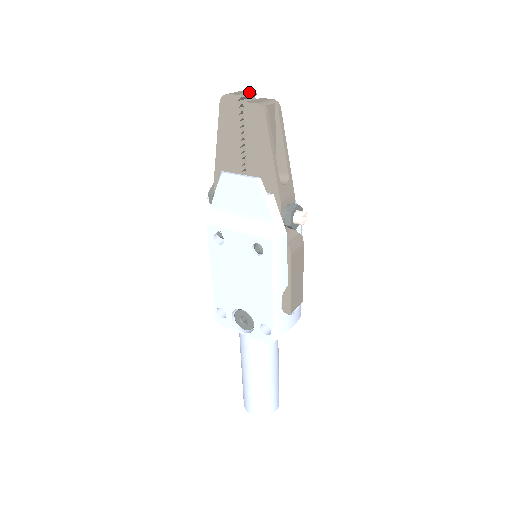
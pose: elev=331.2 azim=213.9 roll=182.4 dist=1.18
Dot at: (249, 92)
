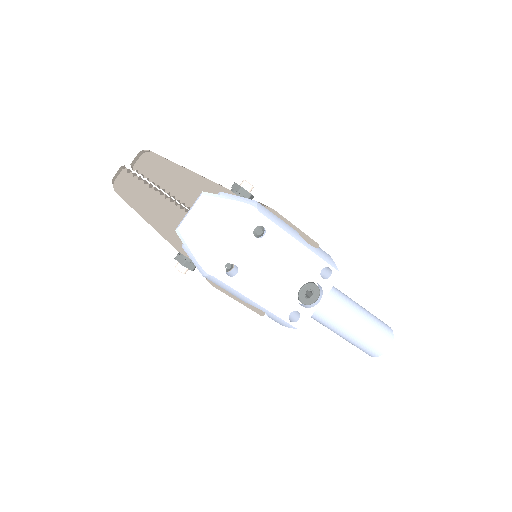
Dot at: (121, 167)
